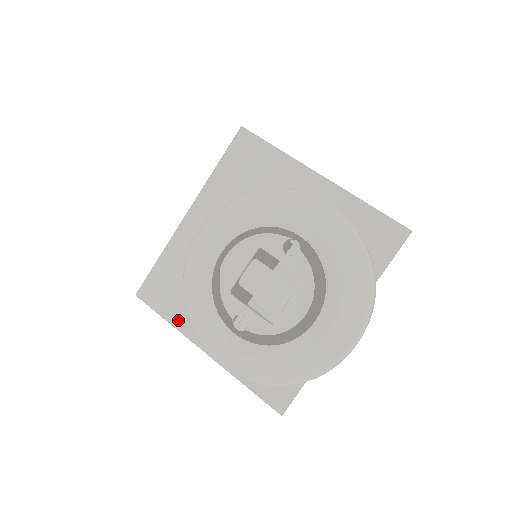
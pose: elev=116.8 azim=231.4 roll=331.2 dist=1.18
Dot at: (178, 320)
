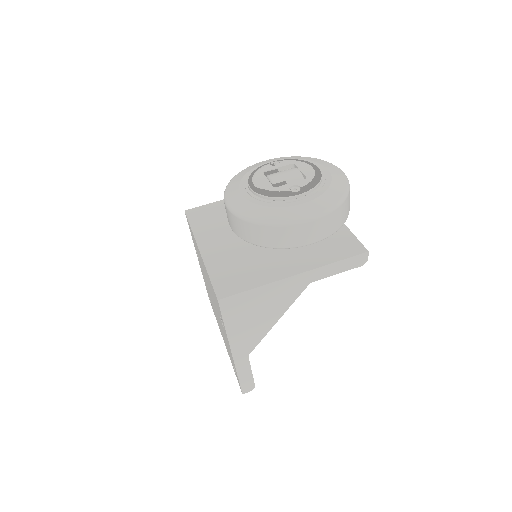
Dot at: (261, 281)
